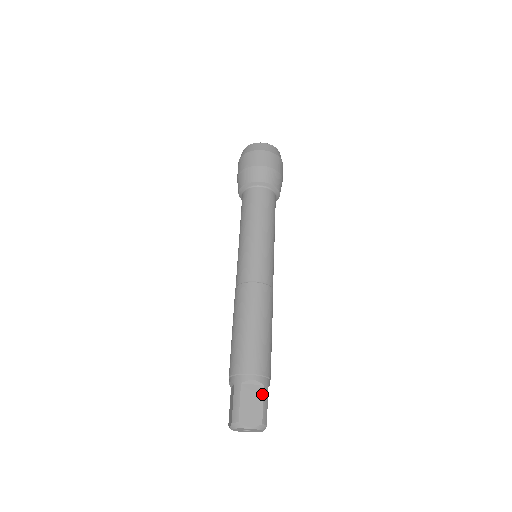
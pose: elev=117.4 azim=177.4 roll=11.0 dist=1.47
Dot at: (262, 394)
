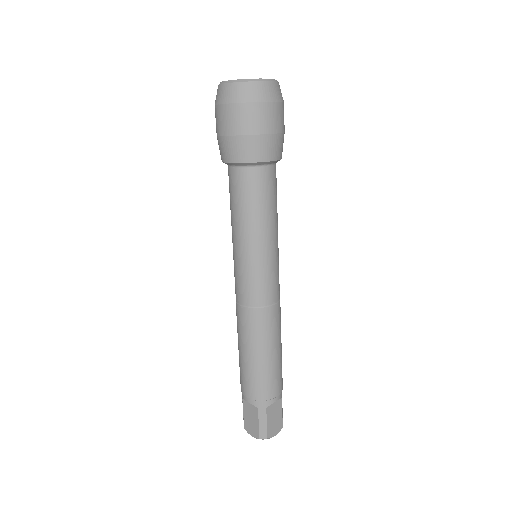
Dot at: (281, 405)
